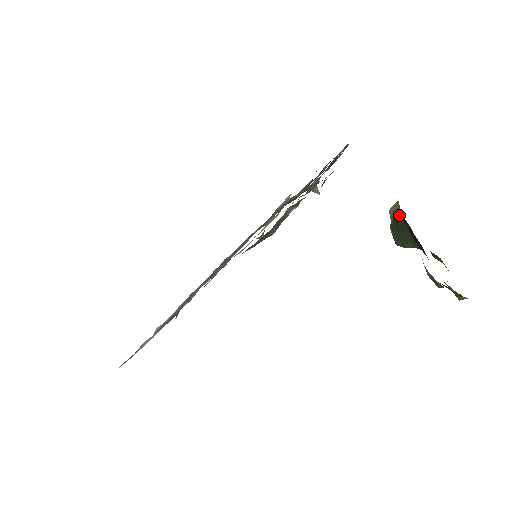
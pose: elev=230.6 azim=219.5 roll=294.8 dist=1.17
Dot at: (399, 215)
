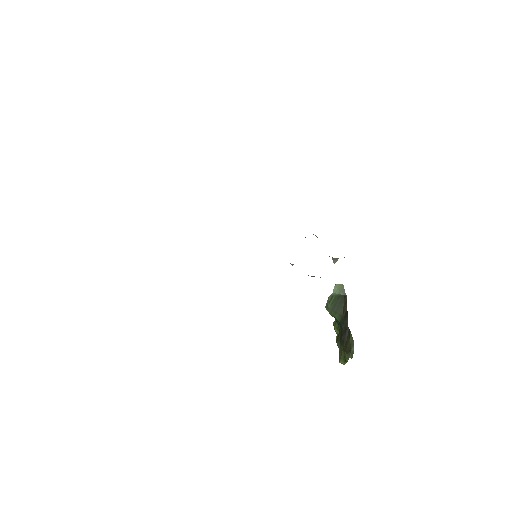
Dot at: (343, 296)
